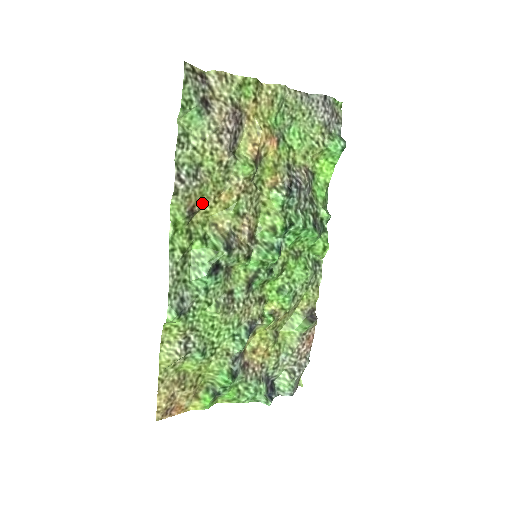
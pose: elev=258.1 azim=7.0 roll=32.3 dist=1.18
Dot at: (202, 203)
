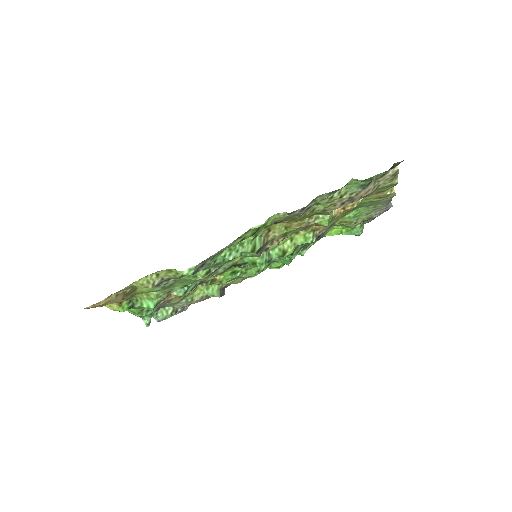
Dot at: (286, 220)
